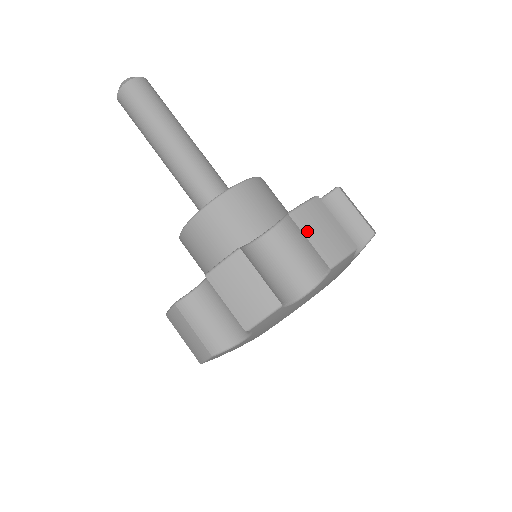
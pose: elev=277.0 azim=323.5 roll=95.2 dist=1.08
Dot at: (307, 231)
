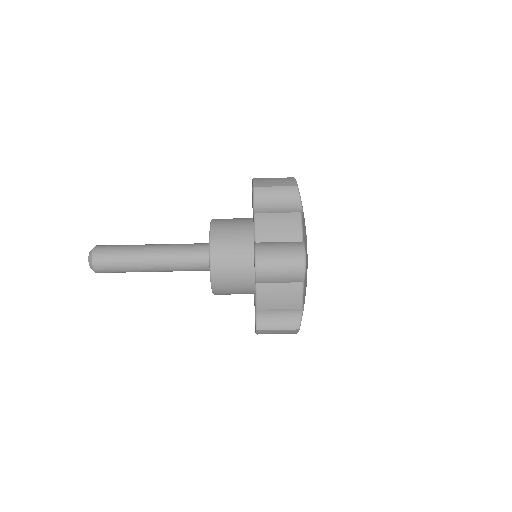
Dot at: (272, 239)
